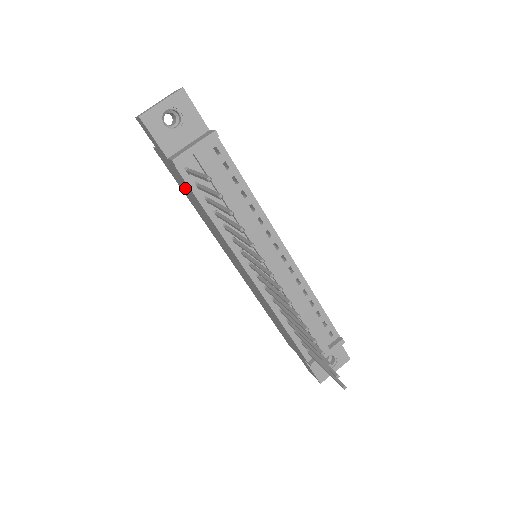
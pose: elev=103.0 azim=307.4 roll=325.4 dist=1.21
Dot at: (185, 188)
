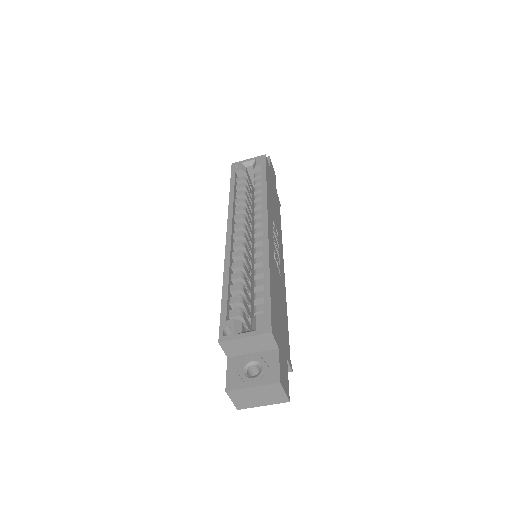
Dot at: occluded
